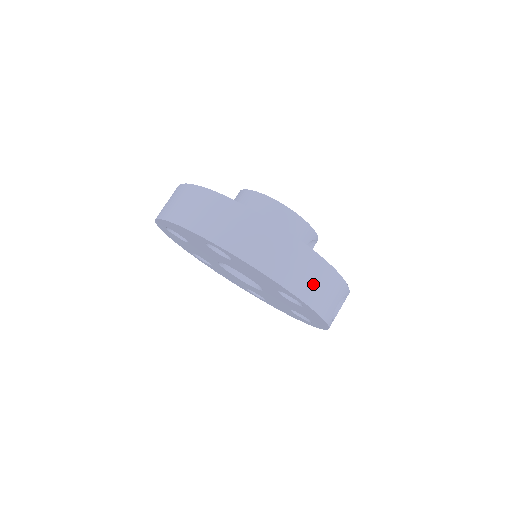
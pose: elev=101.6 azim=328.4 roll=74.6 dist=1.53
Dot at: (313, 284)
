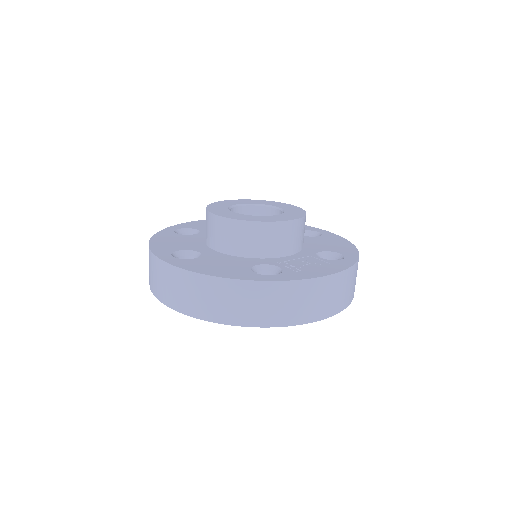
Dot at: (351, 287)
